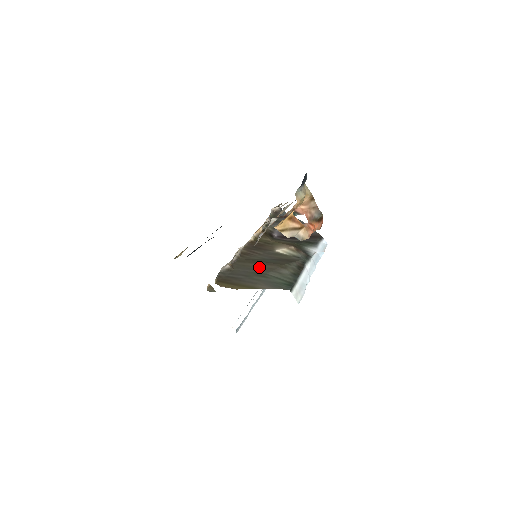
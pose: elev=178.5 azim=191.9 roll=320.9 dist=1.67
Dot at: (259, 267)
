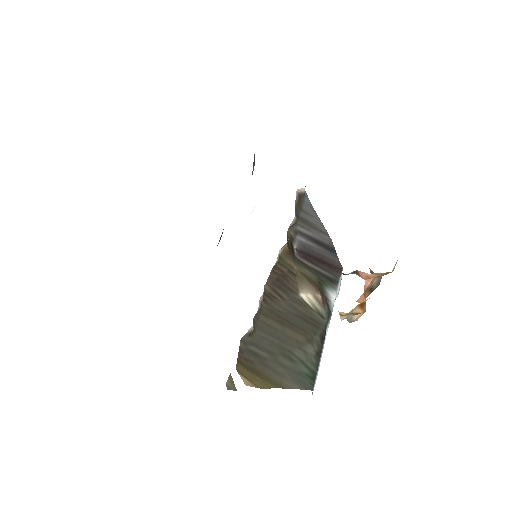
Dot at: (284, 334)
